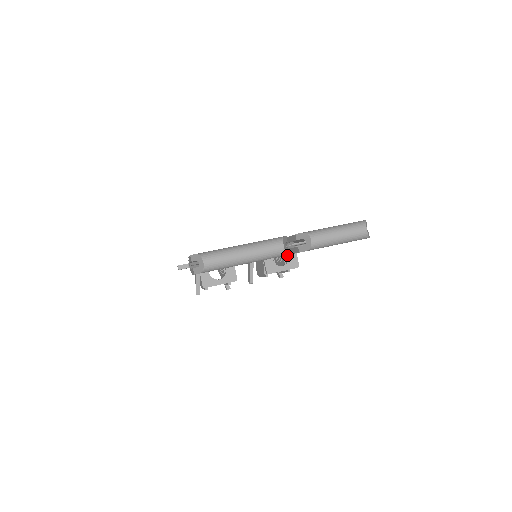
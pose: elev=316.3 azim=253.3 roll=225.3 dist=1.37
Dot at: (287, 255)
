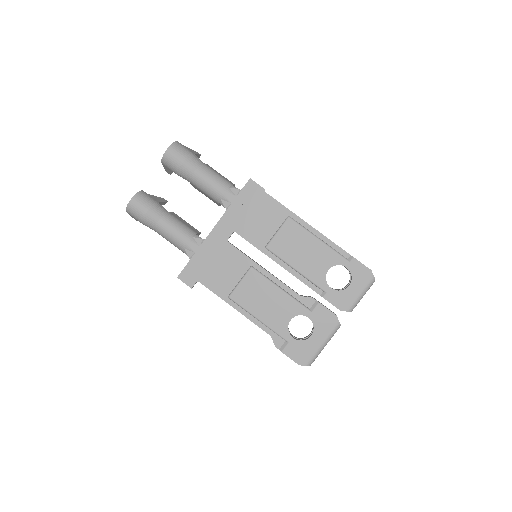
Dot at: occluded
